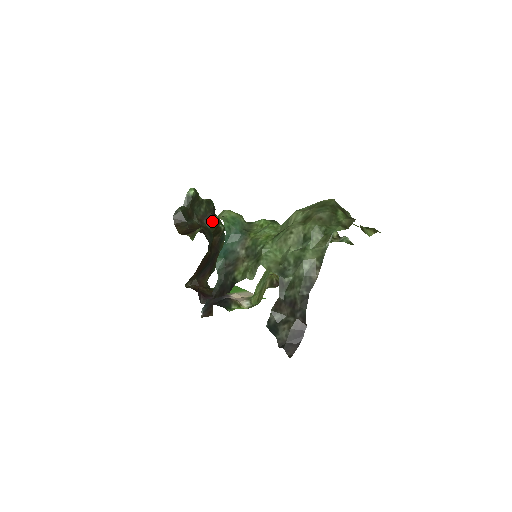
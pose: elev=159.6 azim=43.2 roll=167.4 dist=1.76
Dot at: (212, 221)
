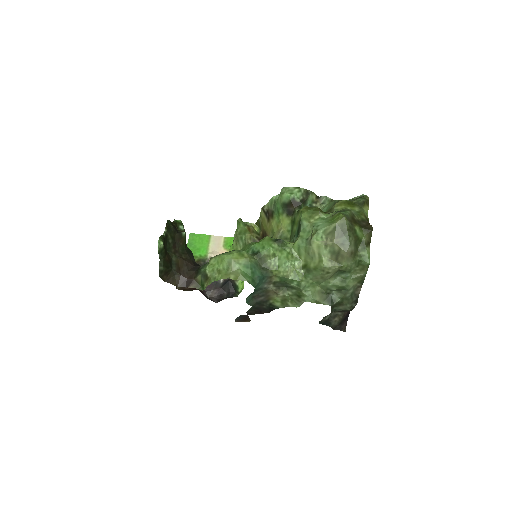
Dot at: (183, 241)
